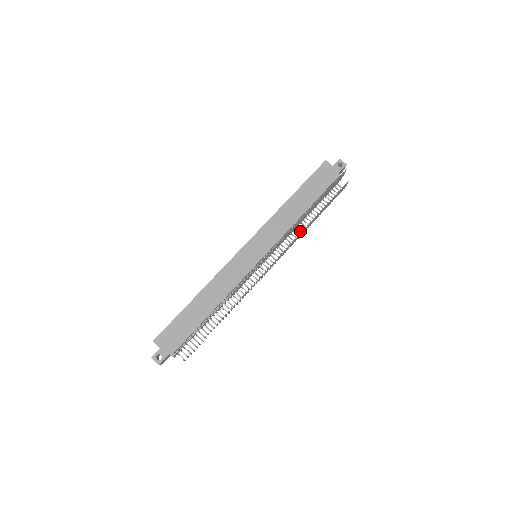
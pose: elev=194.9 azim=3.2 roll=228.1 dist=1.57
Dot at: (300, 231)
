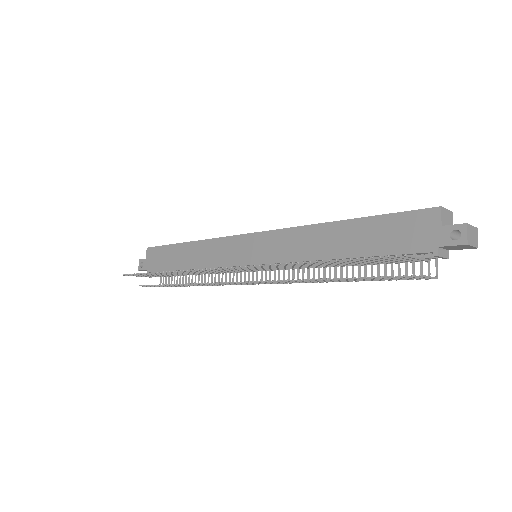
Dot at: (324, 276)
